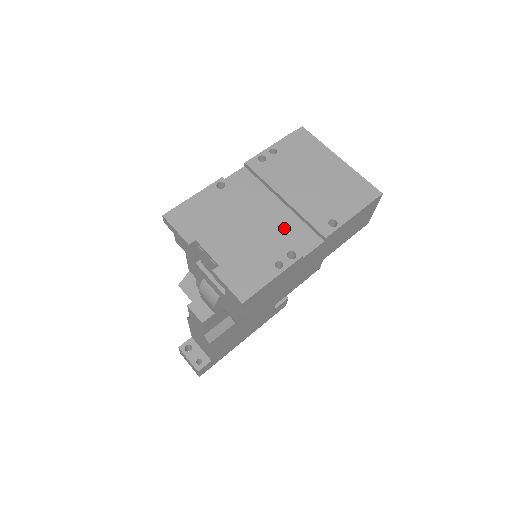
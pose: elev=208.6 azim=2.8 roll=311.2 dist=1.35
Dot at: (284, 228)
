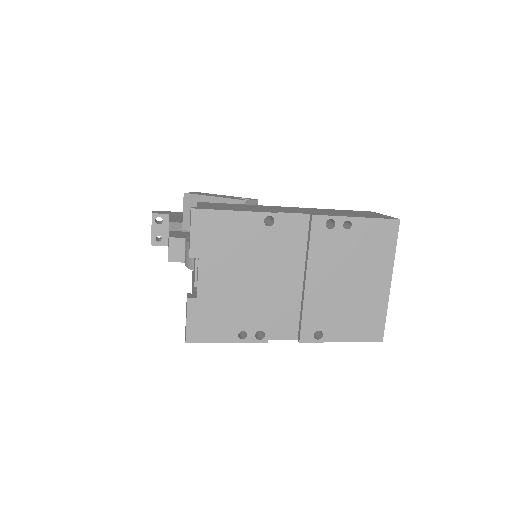
Dot at: (280, 304)
